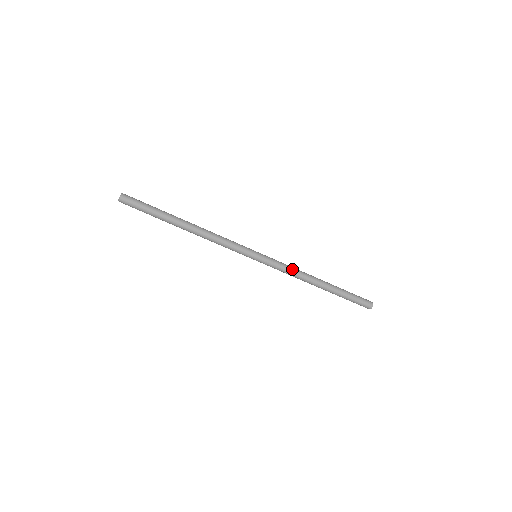
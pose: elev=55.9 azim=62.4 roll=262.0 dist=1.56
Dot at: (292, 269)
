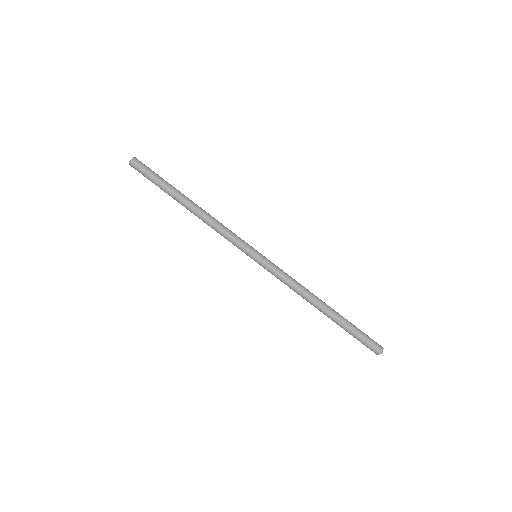
Dot at: (293, 279)
